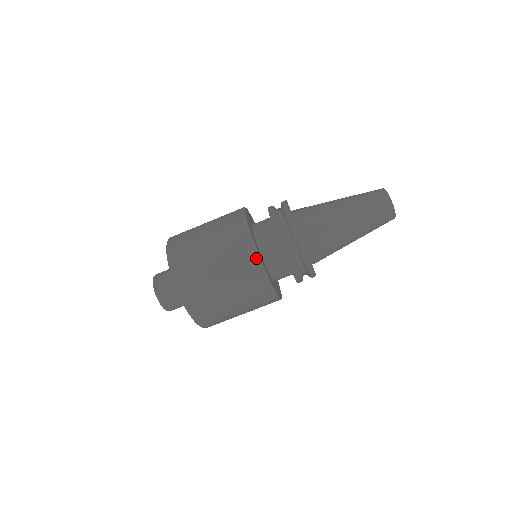
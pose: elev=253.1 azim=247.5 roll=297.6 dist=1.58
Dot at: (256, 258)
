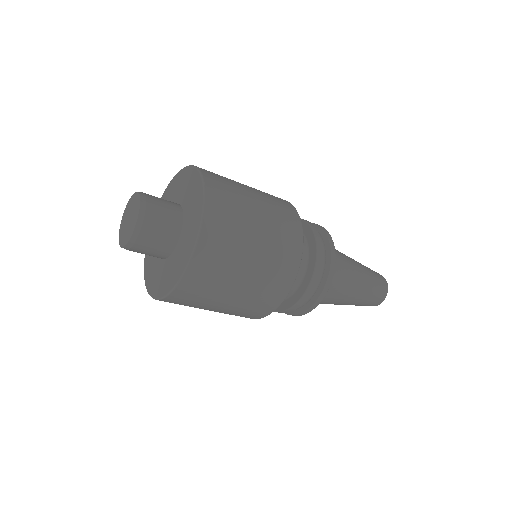
Dot at: occluded
